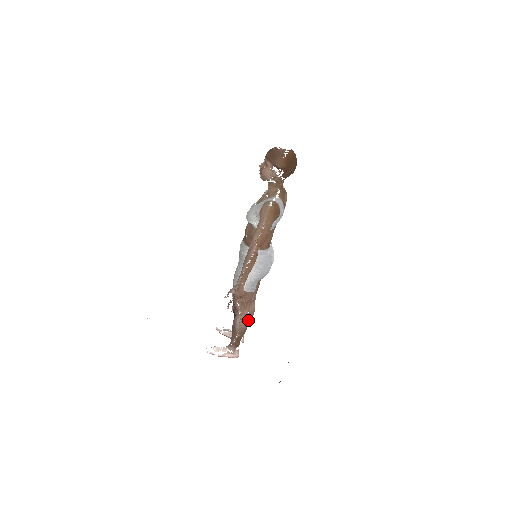
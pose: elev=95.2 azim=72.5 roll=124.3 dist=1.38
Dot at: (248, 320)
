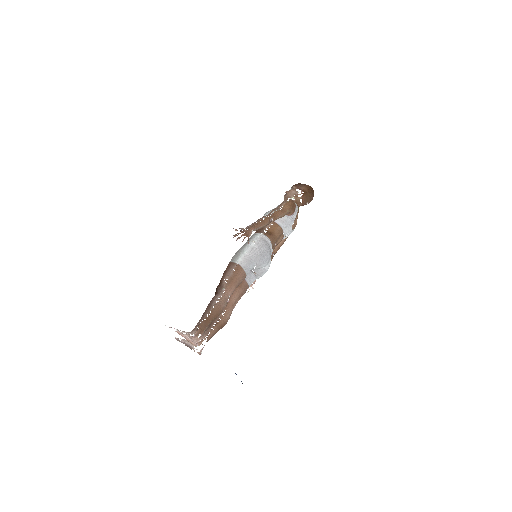
Dot at: (218, 326)
